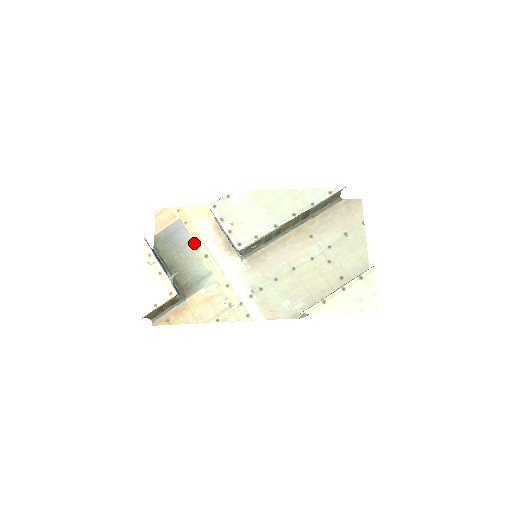
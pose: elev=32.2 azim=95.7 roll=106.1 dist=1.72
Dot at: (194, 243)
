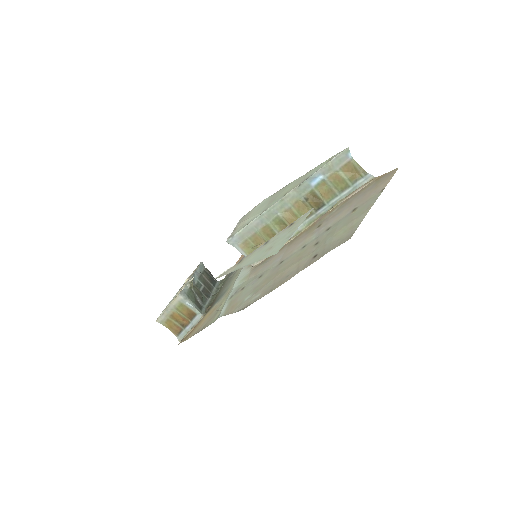
Dot at: occluded
